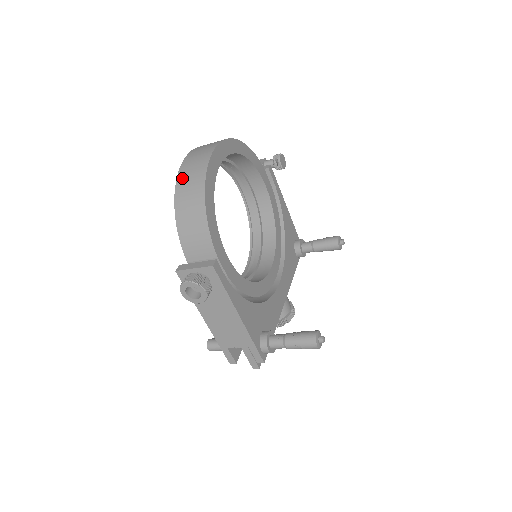
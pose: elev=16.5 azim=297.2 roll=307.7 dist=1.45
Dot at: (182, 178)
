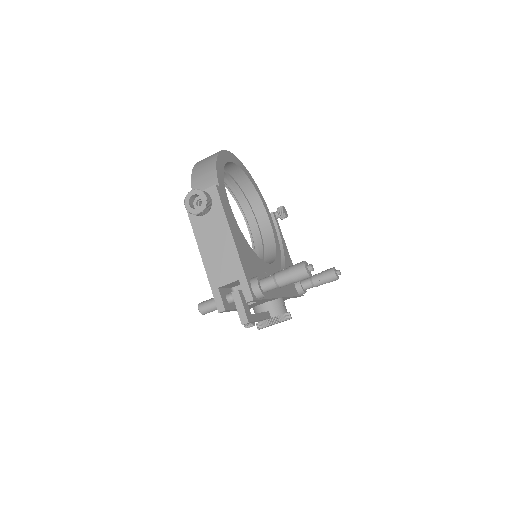
Dot at: occluded
